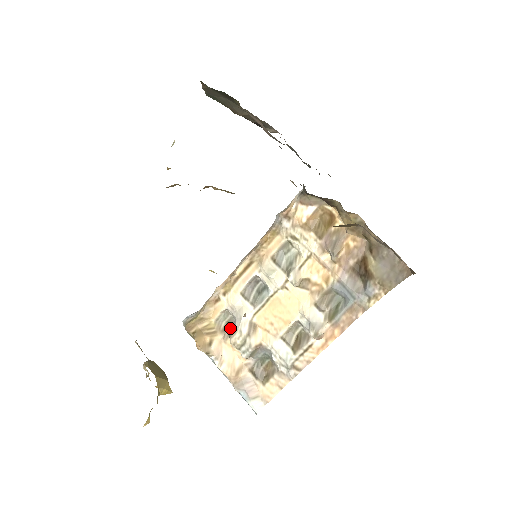
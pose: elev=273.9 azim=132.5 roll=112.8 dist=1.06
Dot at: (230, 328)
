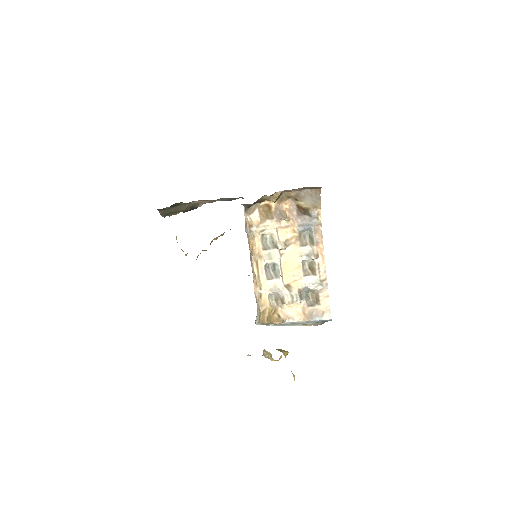
Dot at: (279, 300)
